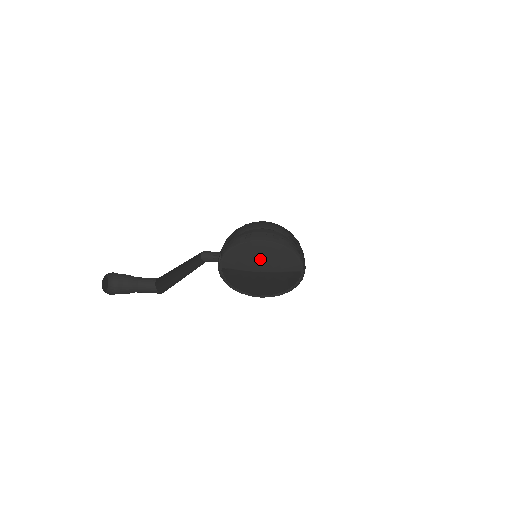
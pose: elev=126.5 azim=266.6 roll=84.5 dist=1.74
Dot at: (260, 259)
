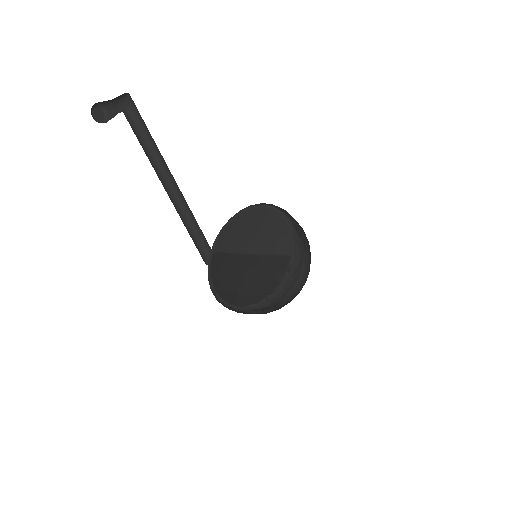
Dot at: (251, 233)
